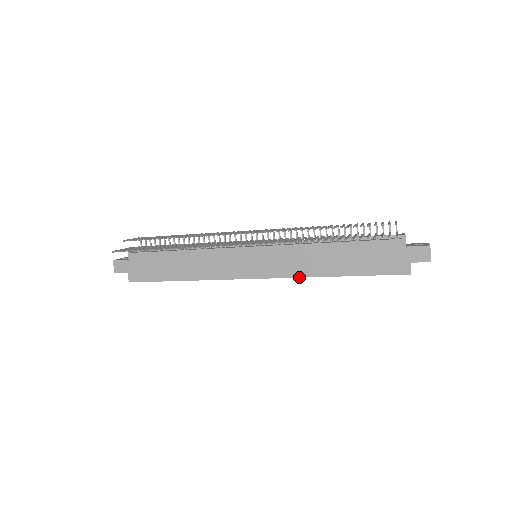
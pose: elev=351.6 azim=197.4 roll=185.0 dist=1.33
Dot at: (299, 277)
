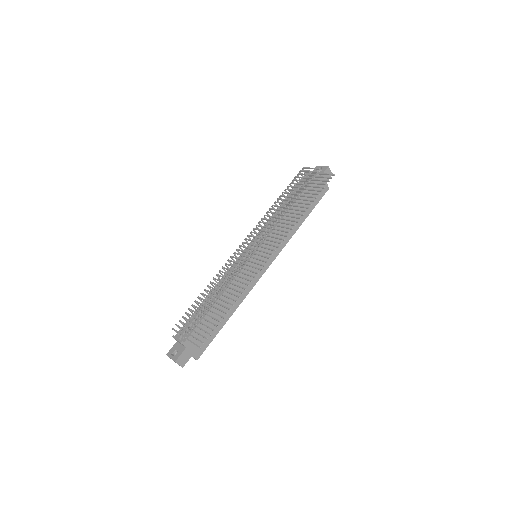
Dot at: occluded
